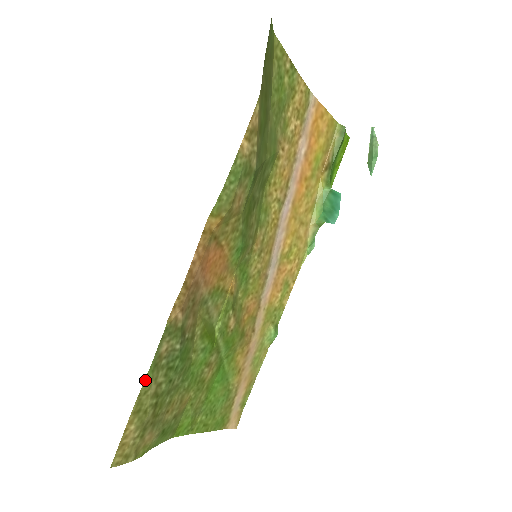
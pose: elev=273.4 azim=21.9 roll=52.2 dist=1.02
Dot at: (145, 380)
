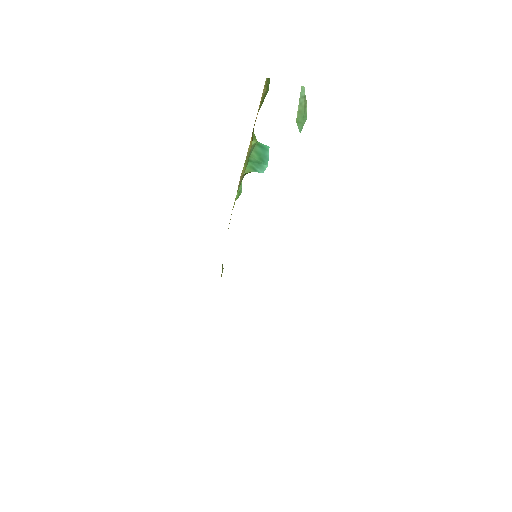
Dot at: occluded
